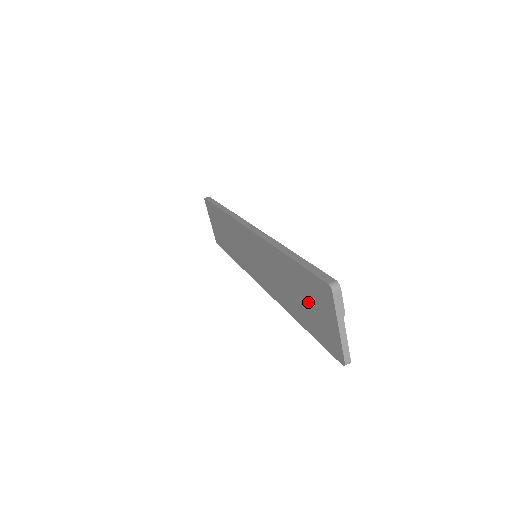
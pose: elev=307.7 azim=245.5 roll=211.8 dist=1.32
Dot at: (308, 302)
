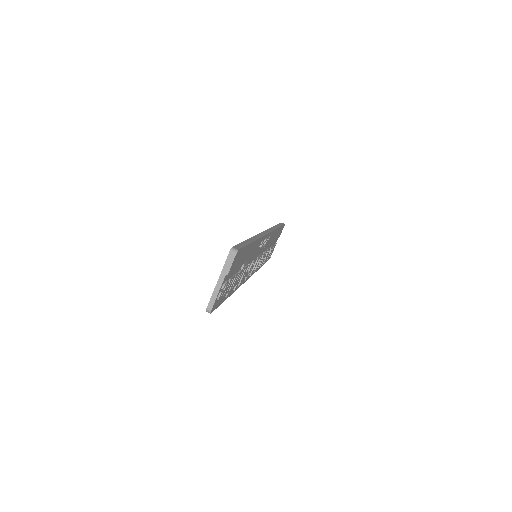
Dot at: occluded
